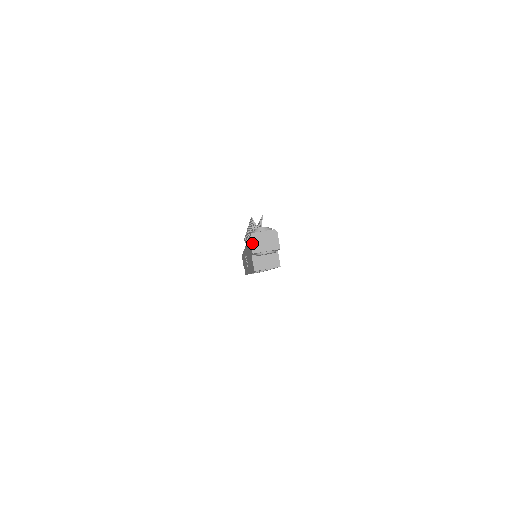
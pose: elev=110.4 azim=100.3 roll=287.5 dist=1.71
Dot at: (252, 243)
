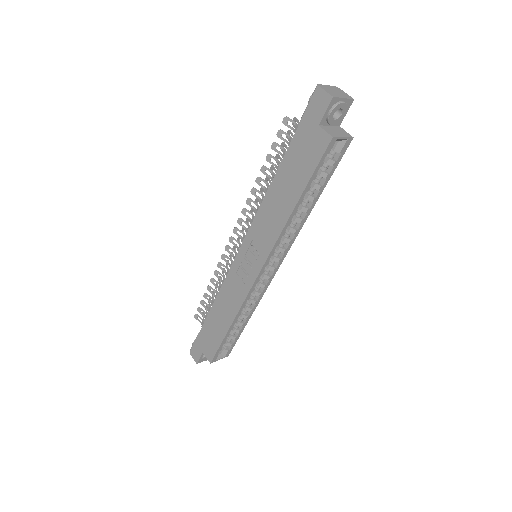
Dot at: (325, 90)
